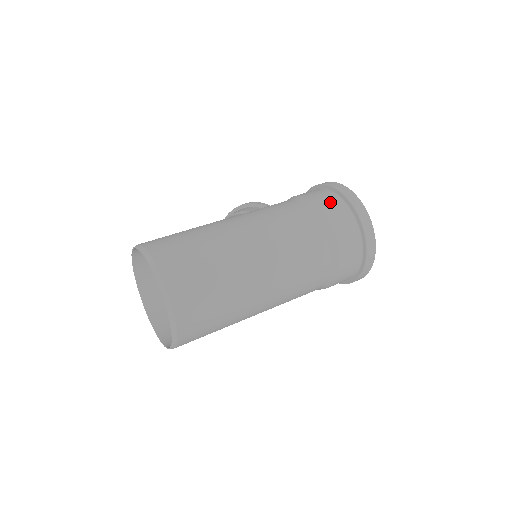
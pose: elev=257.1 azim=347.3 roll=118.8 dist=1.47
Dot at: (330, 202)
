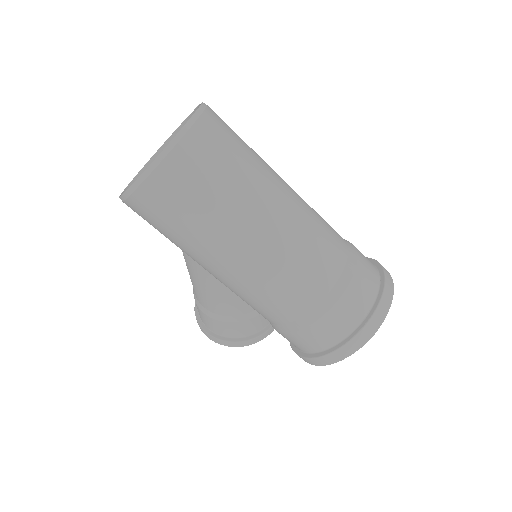
Dot at: occluded
